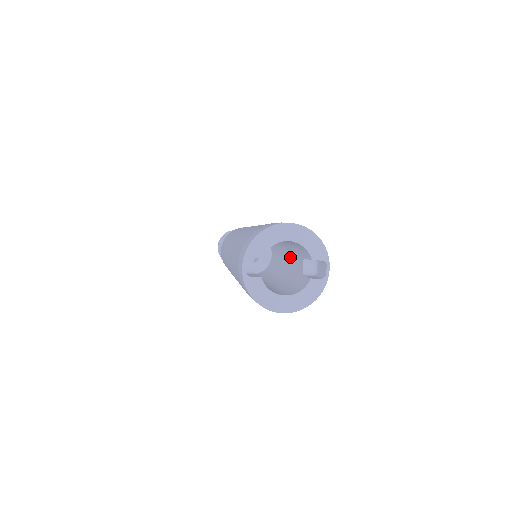
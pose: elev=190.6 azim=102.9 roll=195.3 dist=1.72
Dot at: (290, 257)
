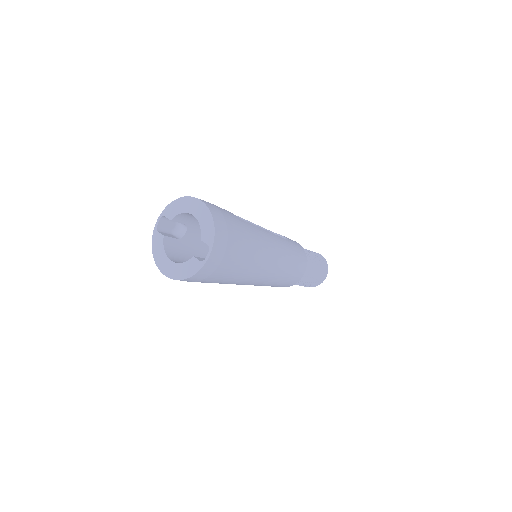
Dot at: occluded
